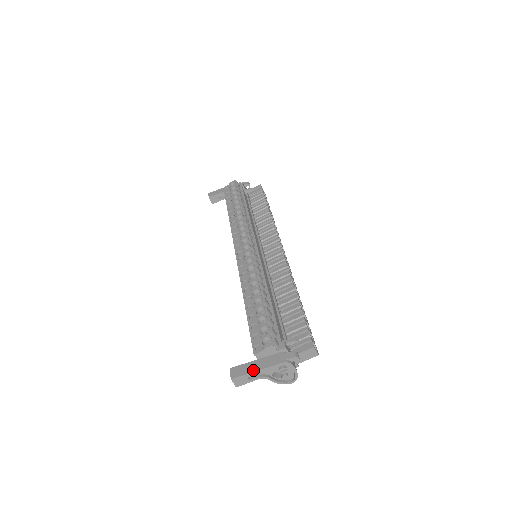
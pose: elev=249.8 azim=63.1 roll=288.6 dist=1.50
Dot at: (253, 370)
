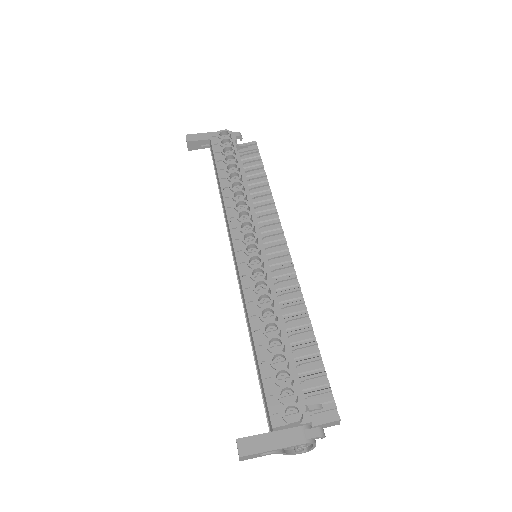
Dot at: (269, 448)
